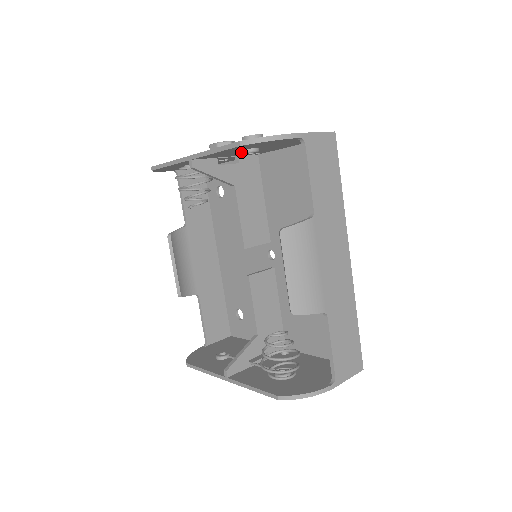
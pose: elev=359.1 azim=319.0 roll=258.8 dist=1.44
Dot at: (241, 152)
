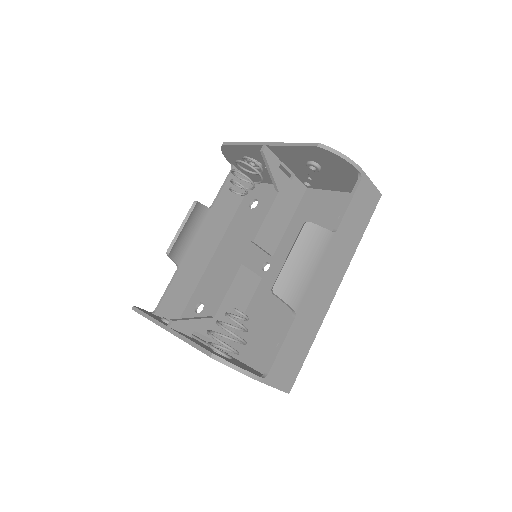
Dot at: (307, 162)
